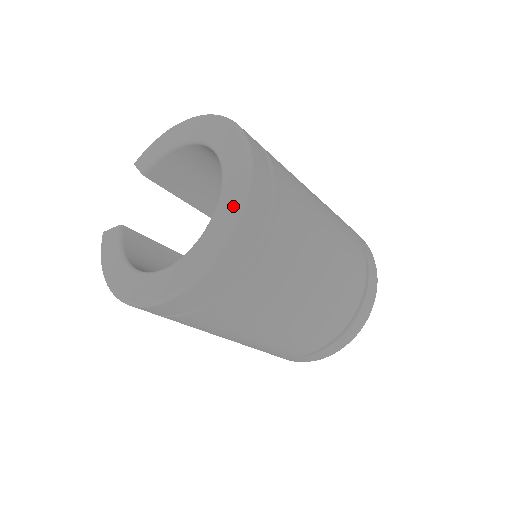
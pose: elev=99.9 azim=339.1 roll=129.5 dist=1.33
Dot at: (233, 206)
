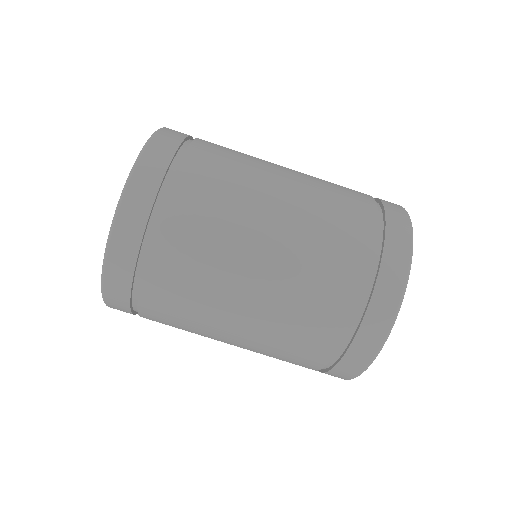
Dot at: occluded
